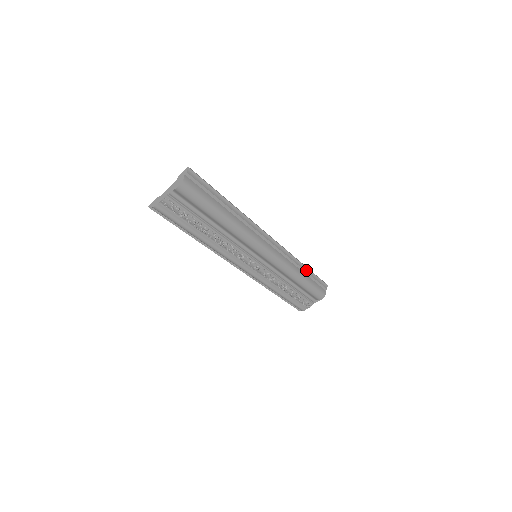
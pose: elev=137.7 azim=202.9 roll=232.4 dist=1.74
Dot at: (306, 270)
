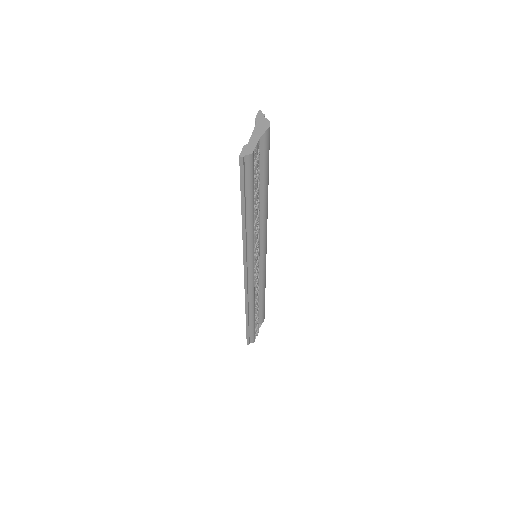
Dot at: occluded
